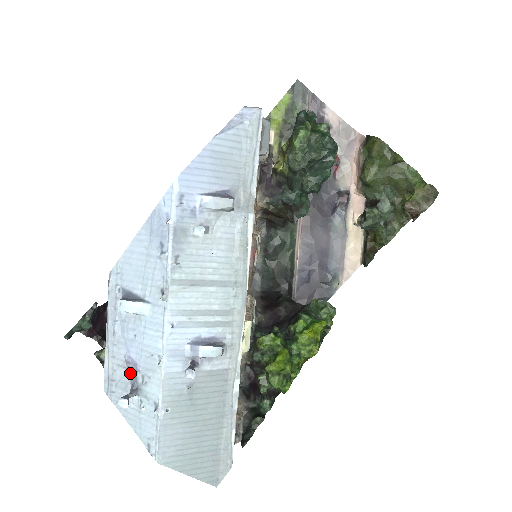
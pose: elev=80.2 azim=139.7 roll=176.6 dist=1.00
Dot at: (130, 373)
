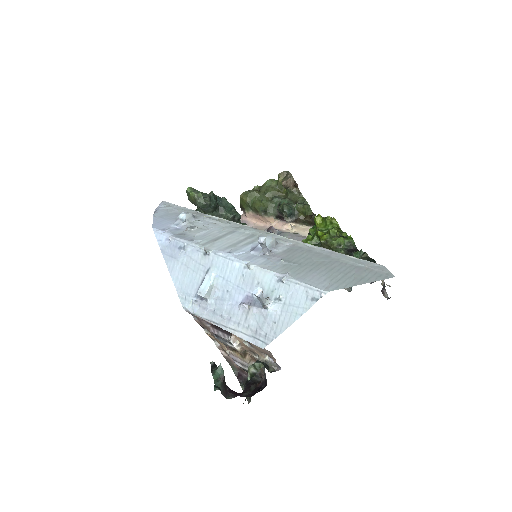
Dot at: (252, 305)
